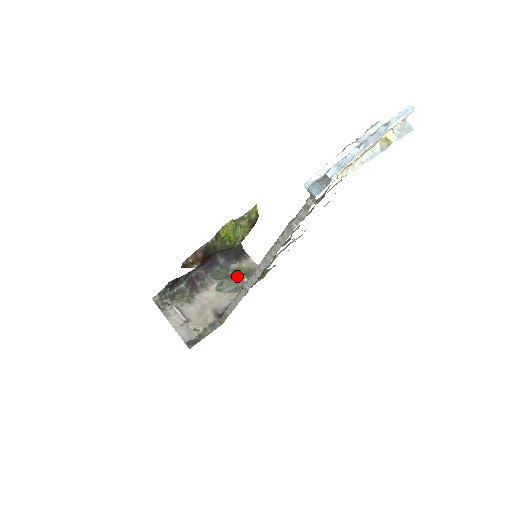
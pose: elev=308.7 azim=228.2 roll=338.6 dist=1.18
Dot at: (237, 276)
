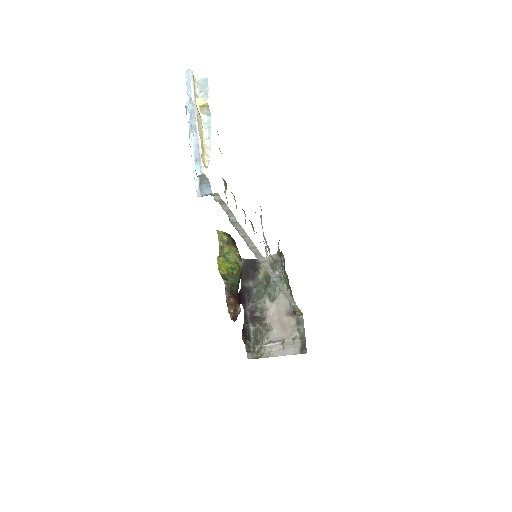
Dot at: (270, 278)
